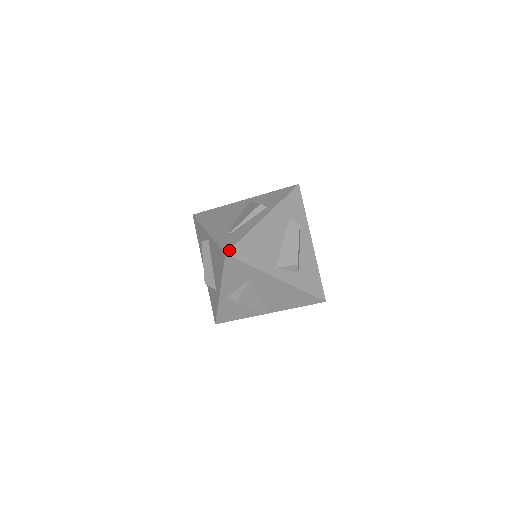
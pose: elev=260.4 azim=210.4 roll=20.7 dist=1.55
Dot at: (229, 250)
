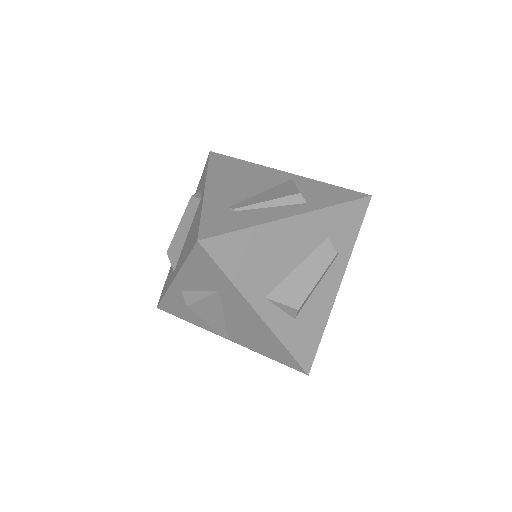
Dot at: (207, 238)
